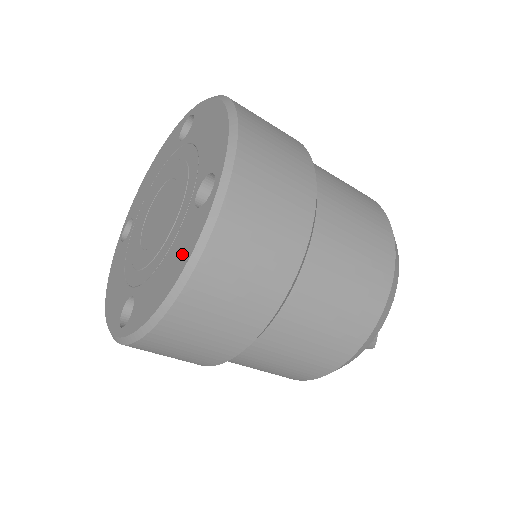
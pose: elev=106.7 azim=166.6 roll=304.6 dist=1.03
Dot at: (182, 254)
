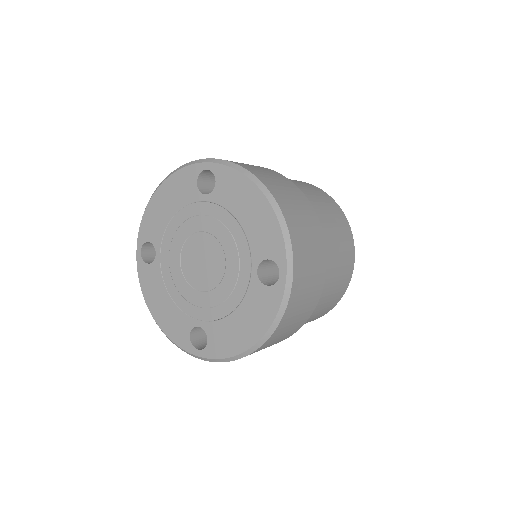
Dot at: (260, 318)
